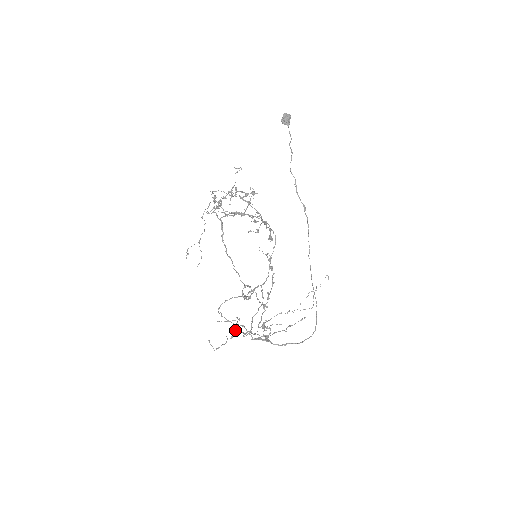
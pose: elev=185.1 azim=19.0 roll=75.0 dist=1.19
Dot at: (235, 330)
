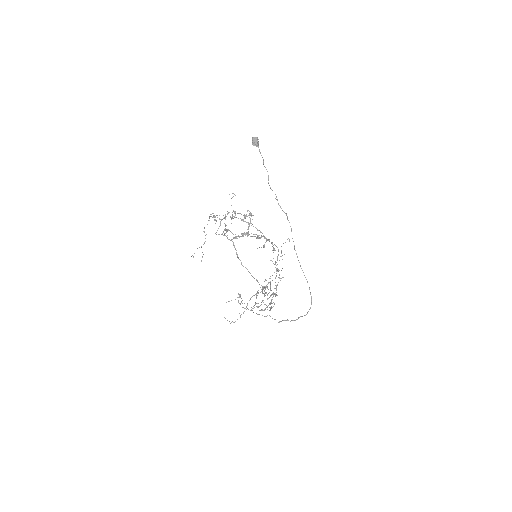
Dot at: (239, 303)
